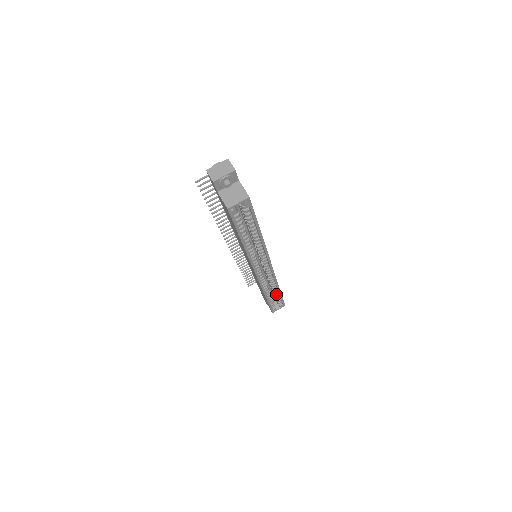
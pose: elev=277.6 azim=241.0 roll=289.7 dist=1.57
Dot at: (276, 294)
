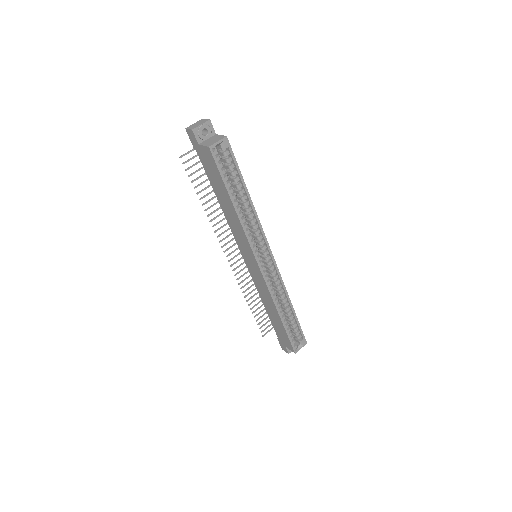
Dot at: (291, 318)
